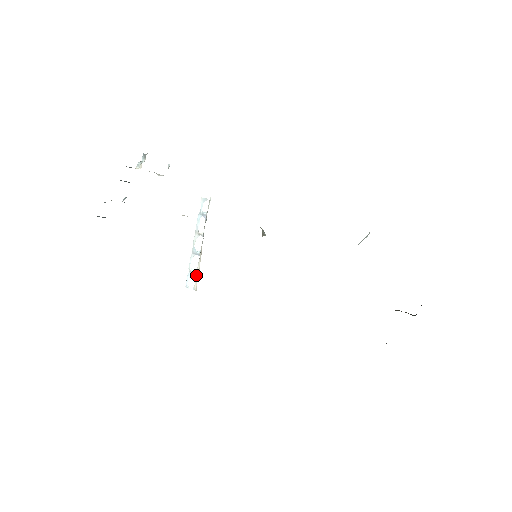
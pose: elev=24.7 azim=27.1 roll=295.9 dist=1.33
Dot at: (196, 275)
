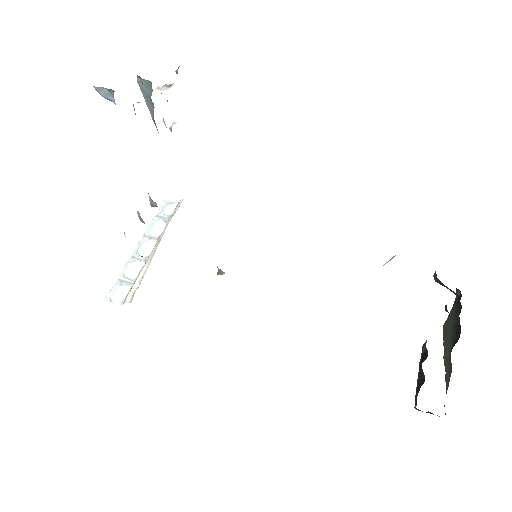
Dot at: (135, 282)
